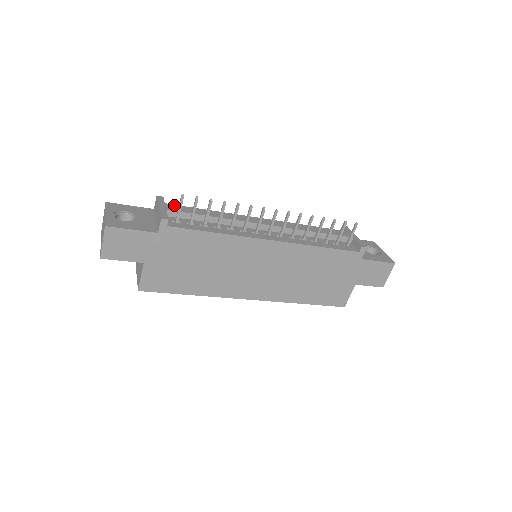
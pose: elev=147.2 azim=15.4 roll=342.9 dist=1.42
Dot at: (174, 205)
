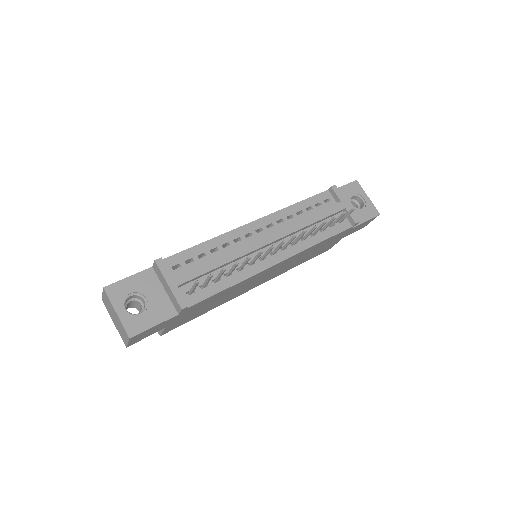
Dot at: (173, 257)
